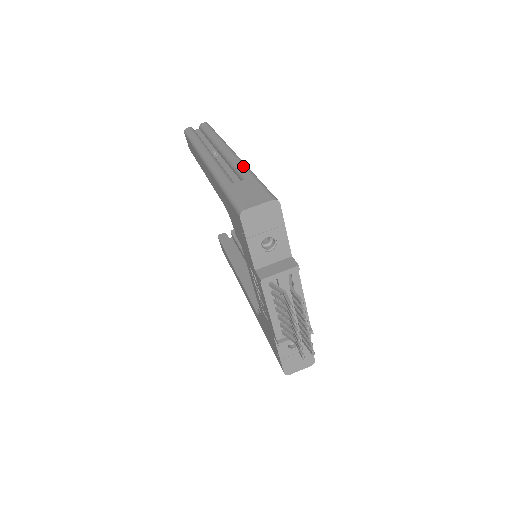
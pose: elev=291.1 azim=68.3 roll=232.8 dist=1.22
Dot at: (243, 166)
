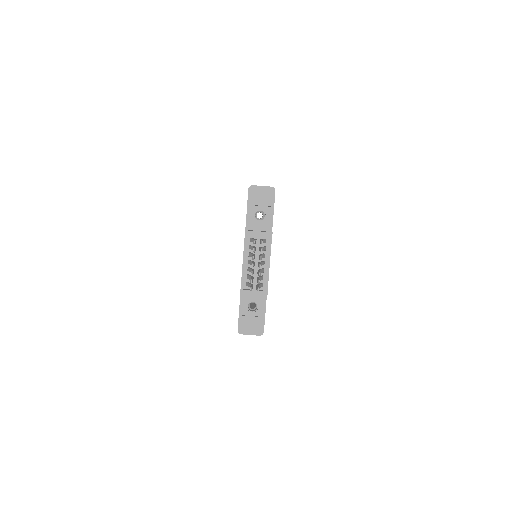
Dot at: occluded
